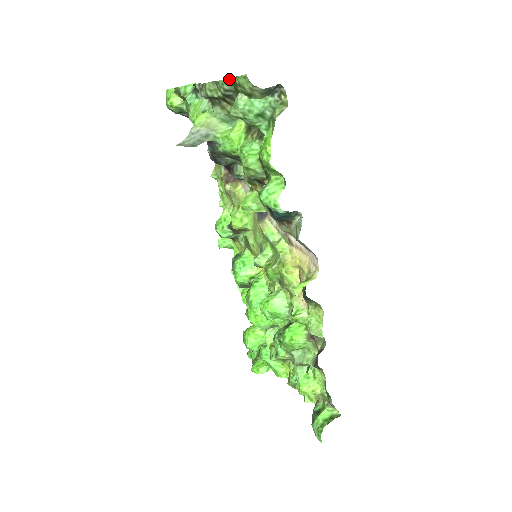
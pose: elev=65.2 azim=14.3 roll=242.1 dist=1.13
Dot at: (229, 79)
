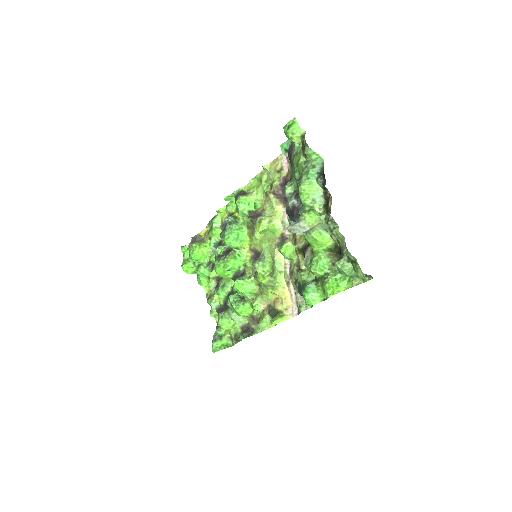
Dot at: (355, 259)
